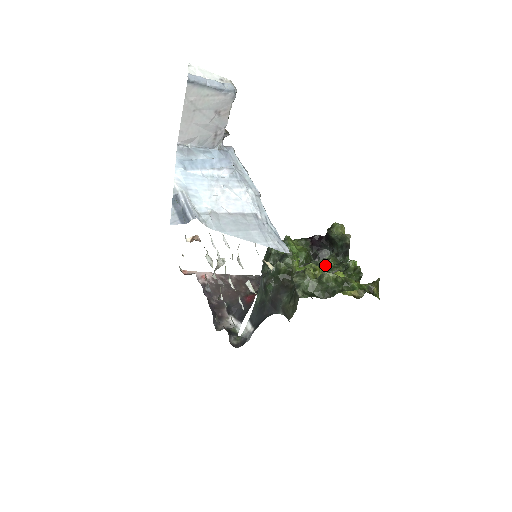
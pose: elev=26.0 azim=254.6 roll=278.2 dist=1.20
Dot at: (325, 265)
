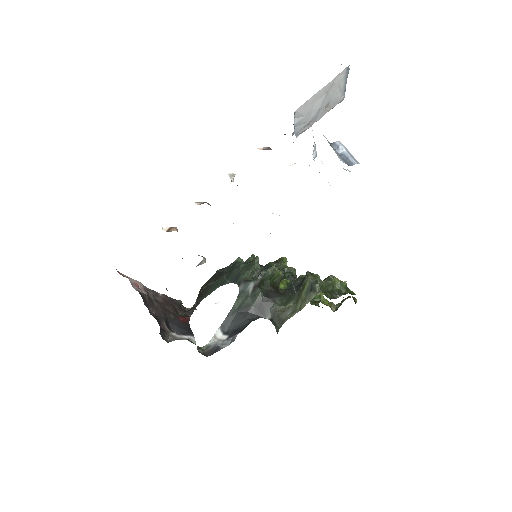
Dot at: occluded
